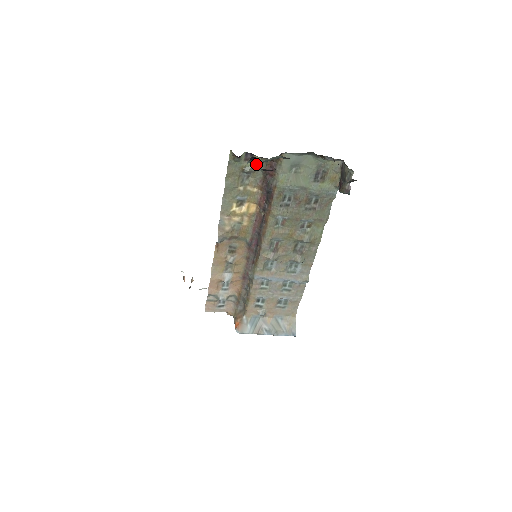
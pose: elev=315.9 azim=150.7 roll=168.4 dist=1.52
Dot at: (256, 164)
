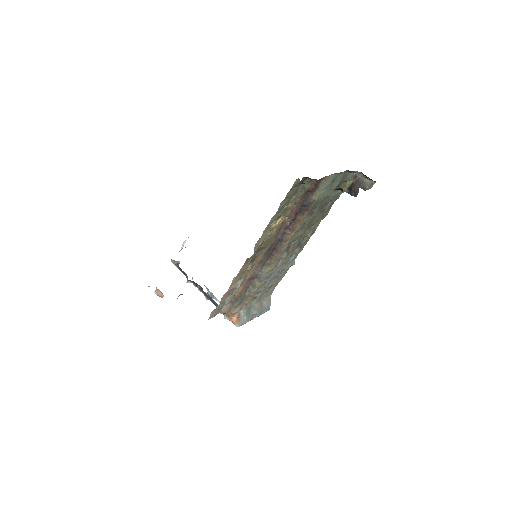
Dot at: (303, 184)
